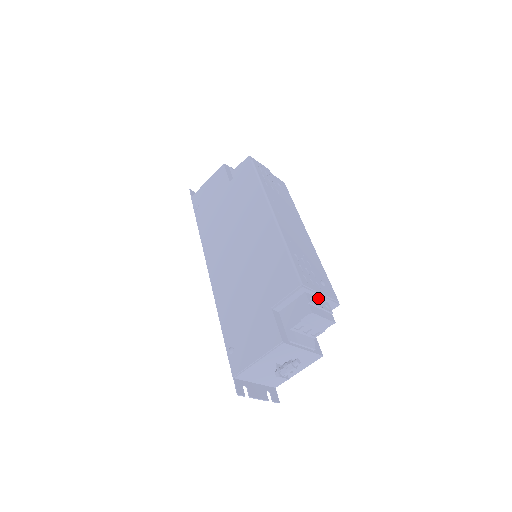
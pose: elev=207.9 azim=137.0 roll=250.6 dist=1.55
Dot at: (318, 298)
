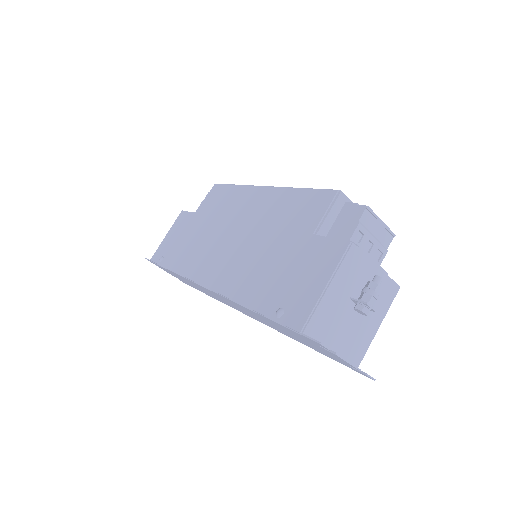
Dot at: occluded
